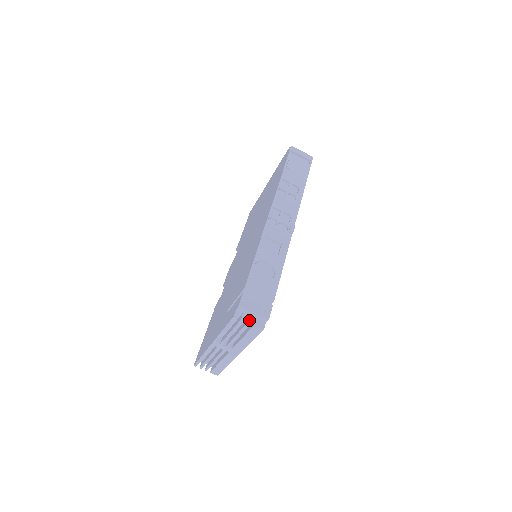
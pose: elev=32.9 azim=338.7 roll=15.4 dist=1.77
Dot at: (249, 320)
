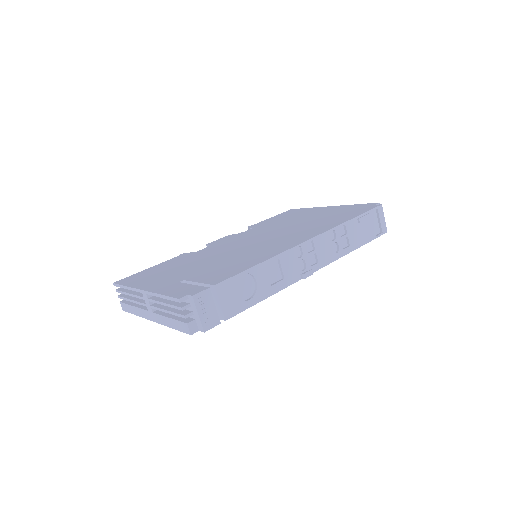
Dot at: (188, 315)
